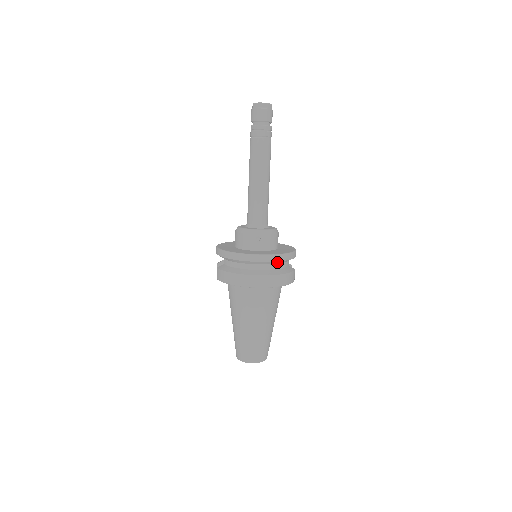
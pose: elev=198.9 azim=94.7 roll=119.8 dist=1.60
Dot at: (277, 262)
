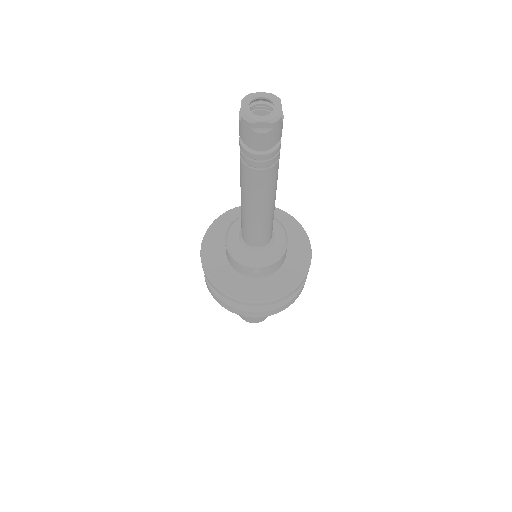
Dot at: occluded
